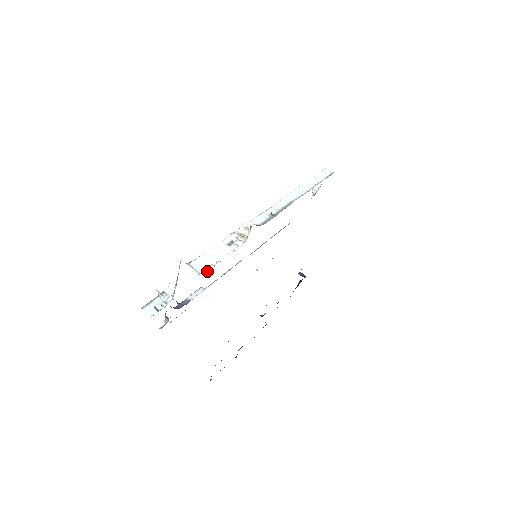
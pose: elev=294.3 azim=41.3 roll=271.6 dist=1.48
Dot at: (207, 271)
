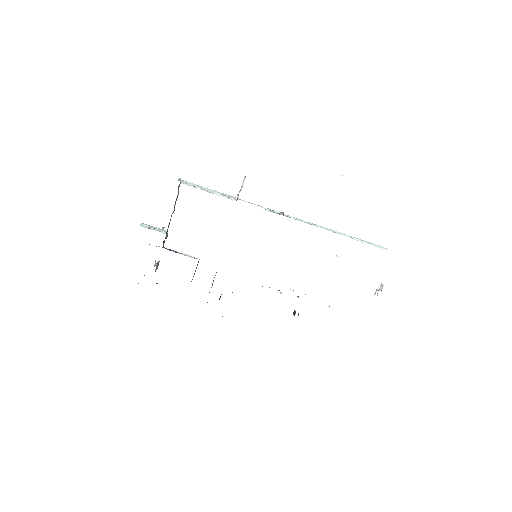
Dot at: (187, 184)
